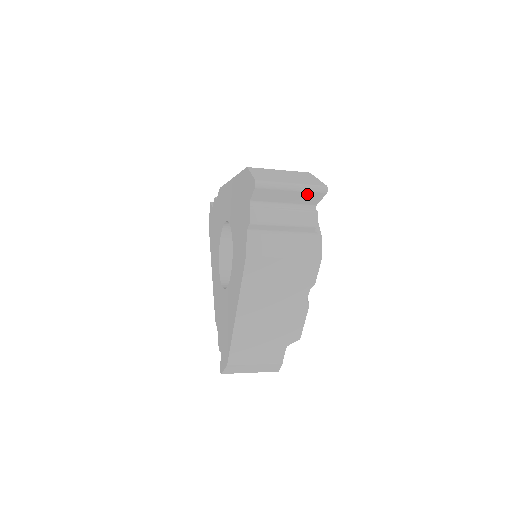
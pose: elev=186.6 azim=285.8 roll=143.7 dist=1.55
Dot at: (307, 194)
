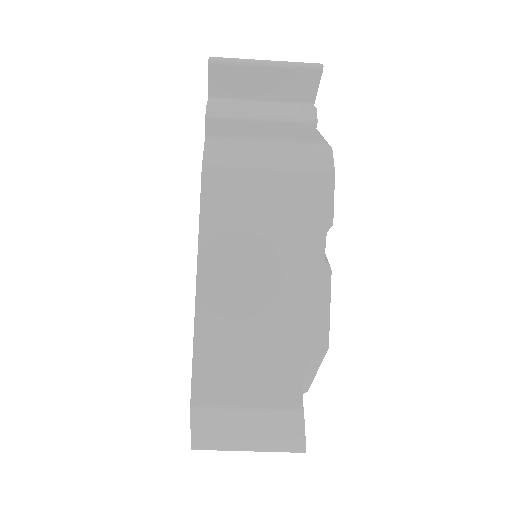
Dot at: (292, 75)
